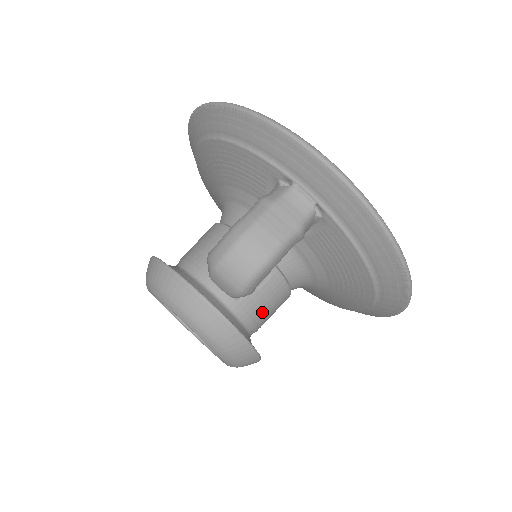
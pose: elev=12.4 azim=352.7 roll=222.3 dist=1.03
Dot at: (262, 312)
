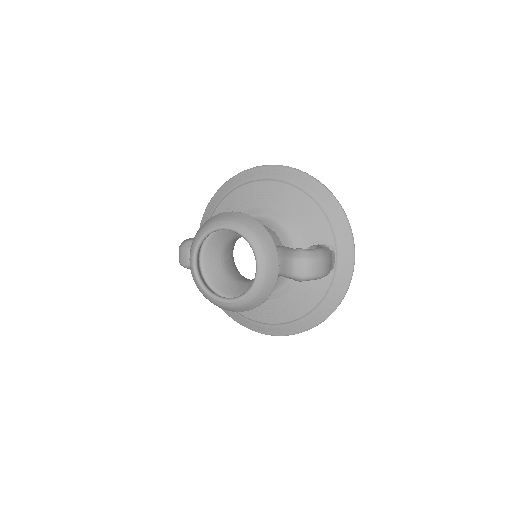
Dot at: occluded
